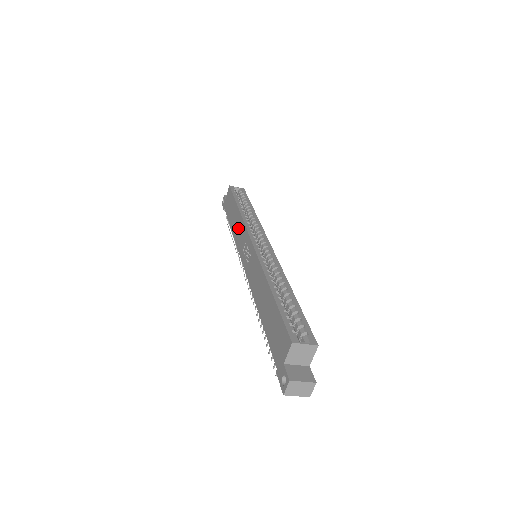
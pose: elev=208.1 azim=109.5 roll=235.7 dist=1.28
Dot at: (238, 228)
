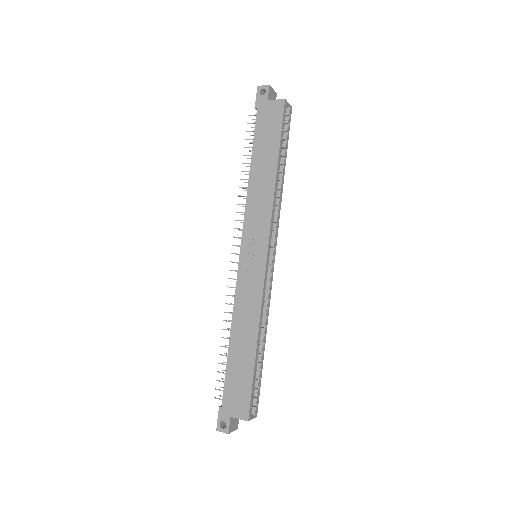
Dot at: (261, 198)
